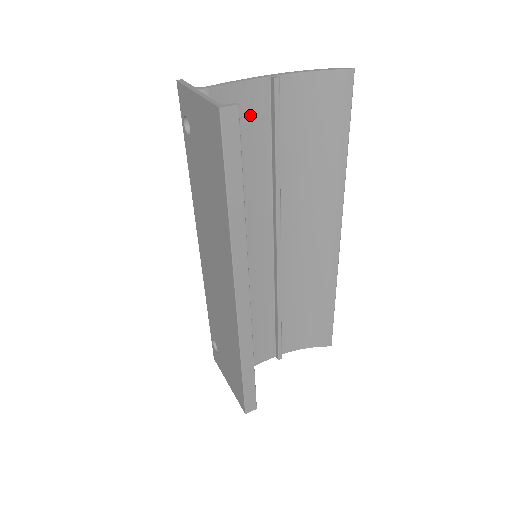
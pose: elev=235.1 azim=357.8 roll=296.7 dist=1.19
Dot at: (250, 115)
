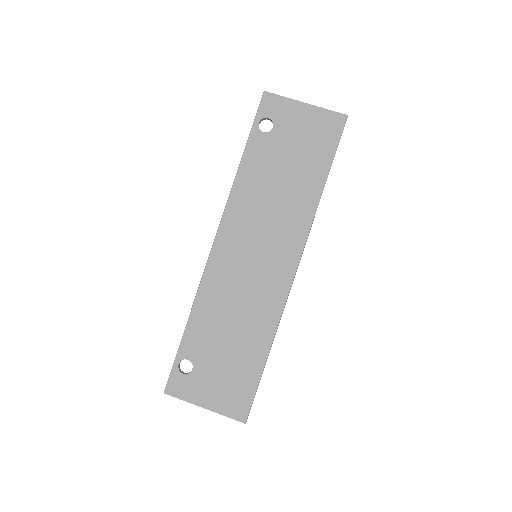
Dot at: occluded
